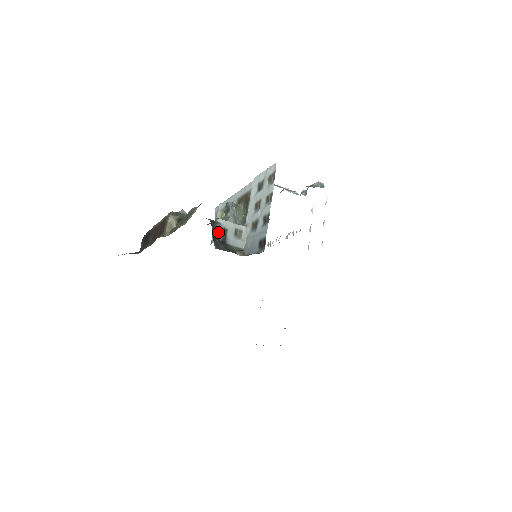
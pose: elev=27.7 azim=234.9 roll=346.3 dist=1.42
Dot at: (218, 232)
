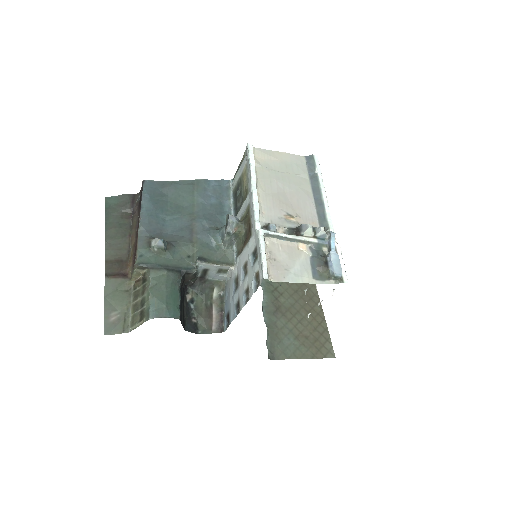
Dot at: (194, 276)
